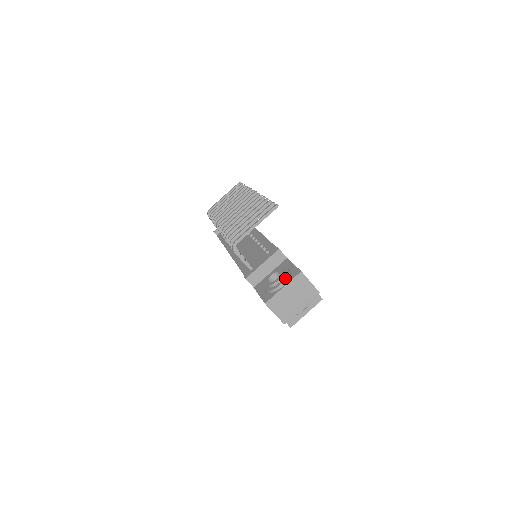
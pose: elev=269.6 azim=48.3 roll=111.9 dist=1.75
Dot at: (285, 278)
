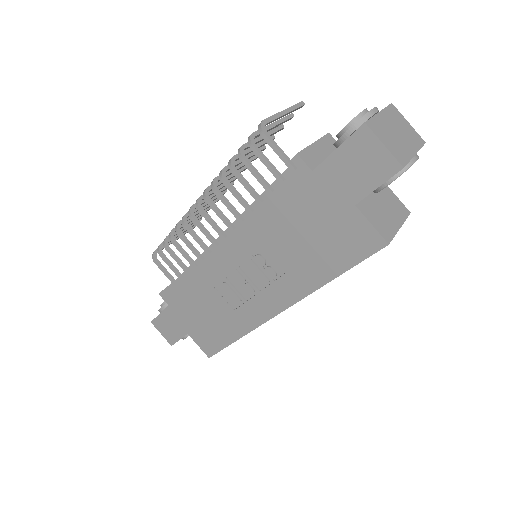
Dot at: occluded
